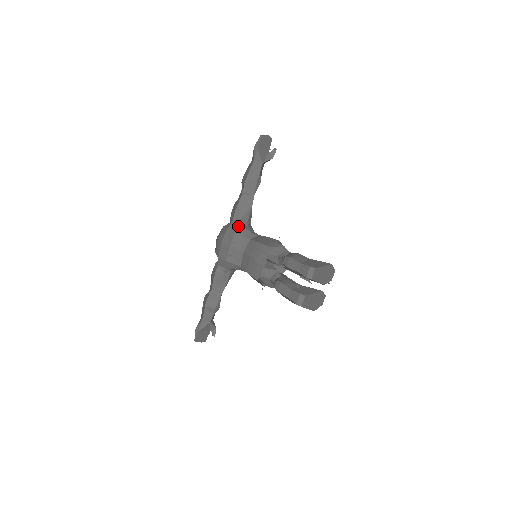
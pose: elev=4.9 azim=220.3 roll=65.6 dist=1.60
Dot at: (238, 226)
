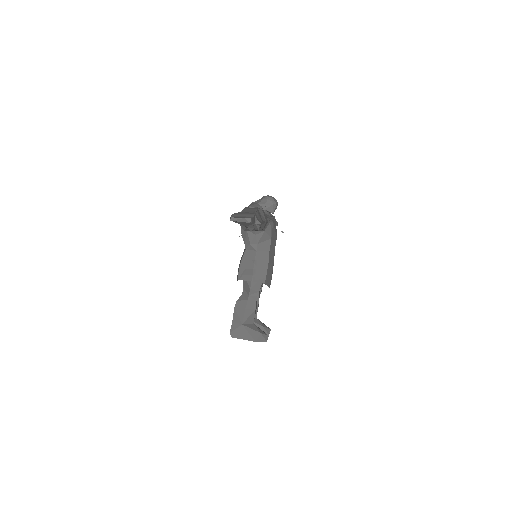
Dot at: occluded
